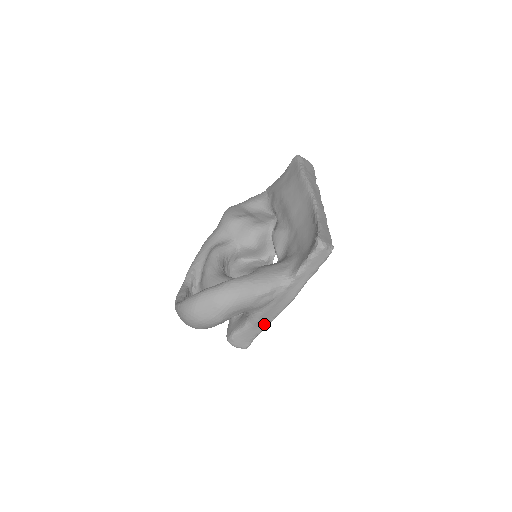
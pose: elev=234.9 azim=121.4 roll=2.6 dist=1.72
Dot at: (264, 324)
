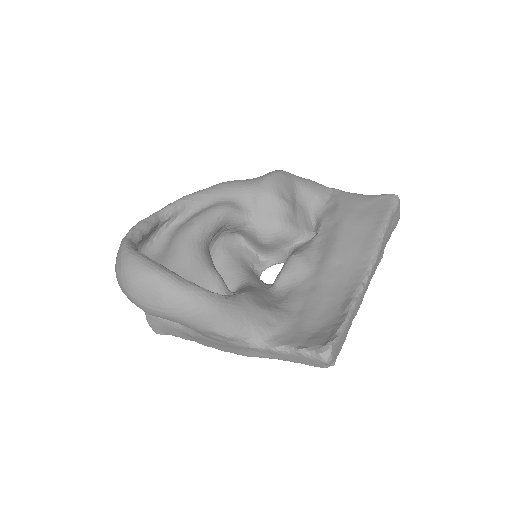
Dot at: (194, 339)
